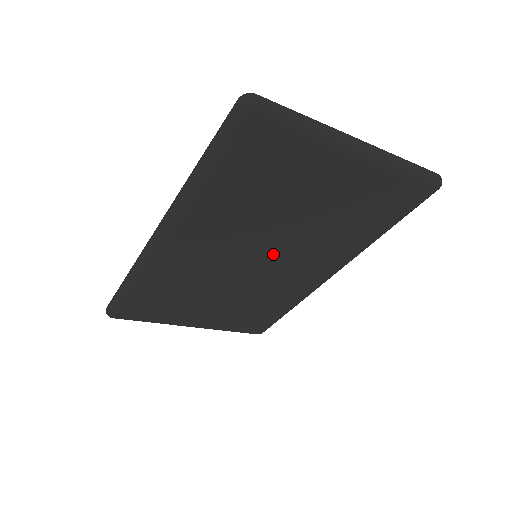
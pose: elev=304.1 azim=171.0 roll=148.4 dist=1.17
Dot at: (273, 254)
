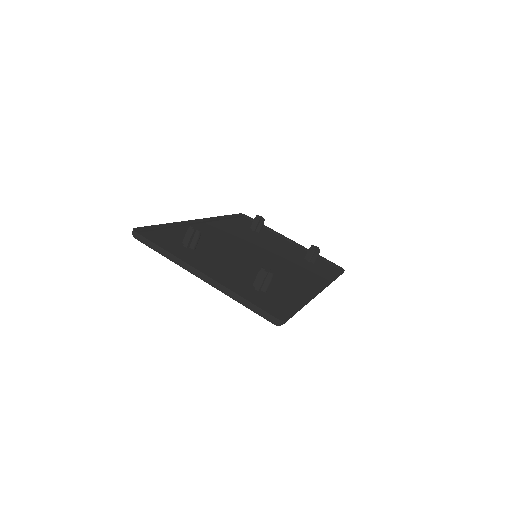
Dot at: occluded
